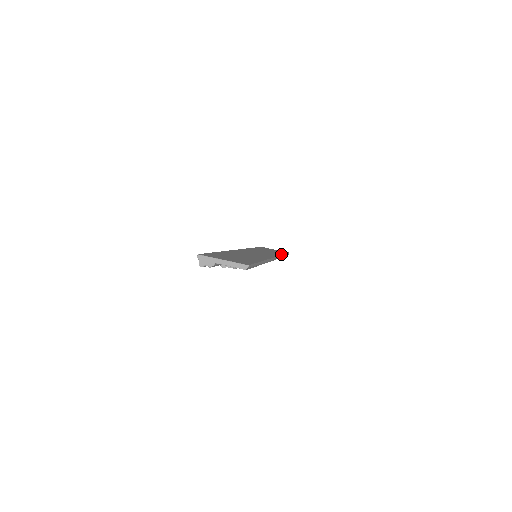
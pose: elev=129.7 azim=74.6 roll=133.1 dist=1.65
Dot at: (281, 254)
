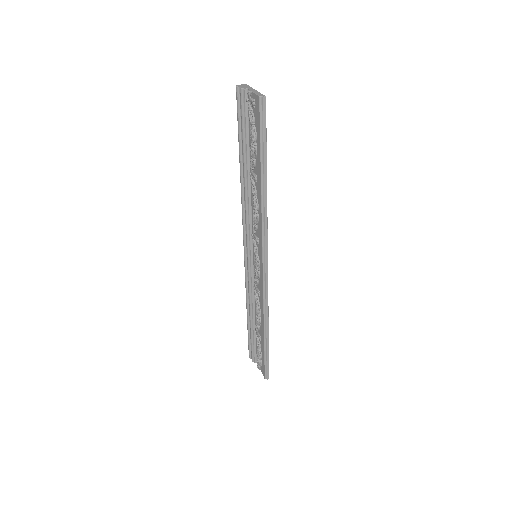
Dot at: (268, 323)
